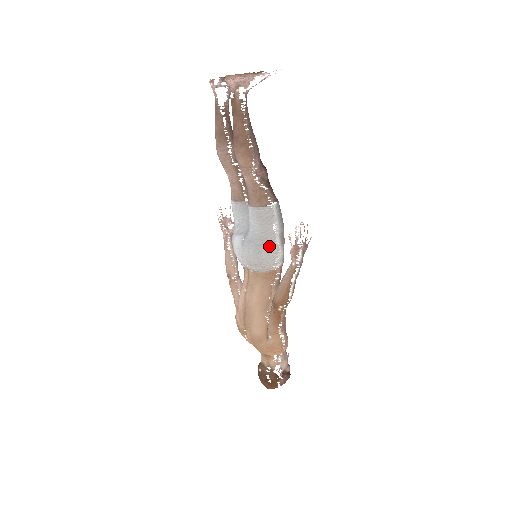
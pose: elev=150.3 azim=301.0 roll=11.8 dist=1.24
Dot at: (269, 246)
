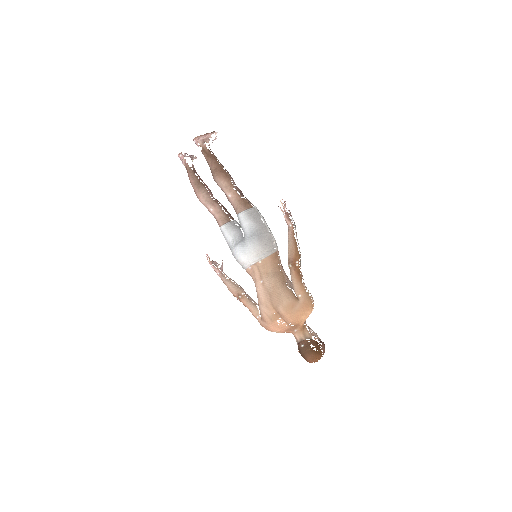
Dot at: (265, 234)
